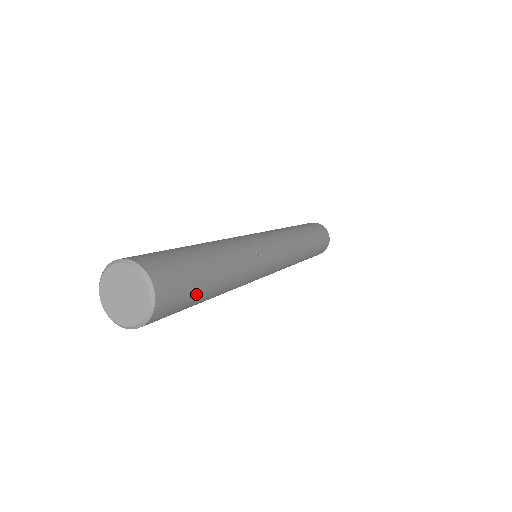
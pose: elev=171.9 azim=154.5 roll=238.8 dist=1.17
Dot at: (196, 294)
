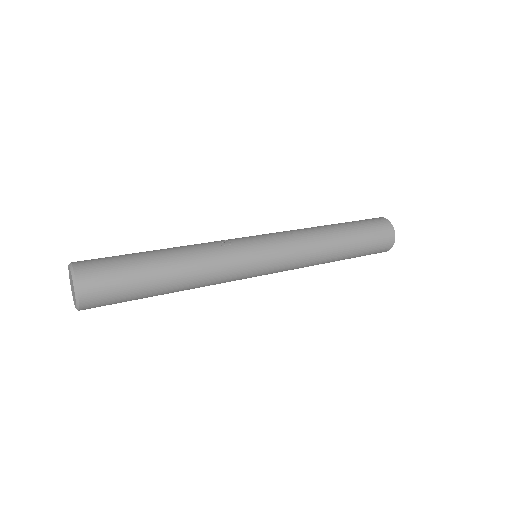
Dot at: (130, 274)
